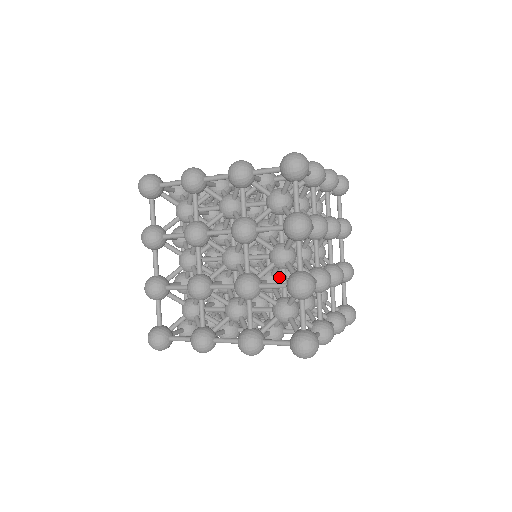
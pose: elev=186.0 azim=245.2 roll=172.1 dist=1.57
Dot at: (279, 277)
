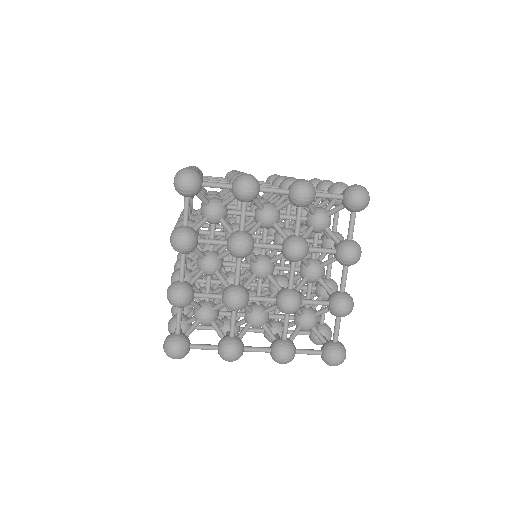
Dot at: occluded
